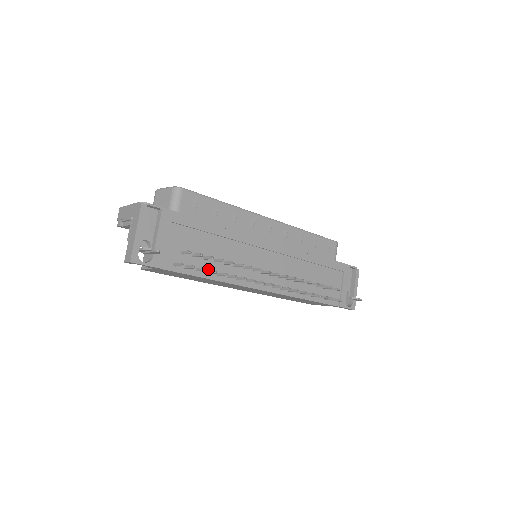
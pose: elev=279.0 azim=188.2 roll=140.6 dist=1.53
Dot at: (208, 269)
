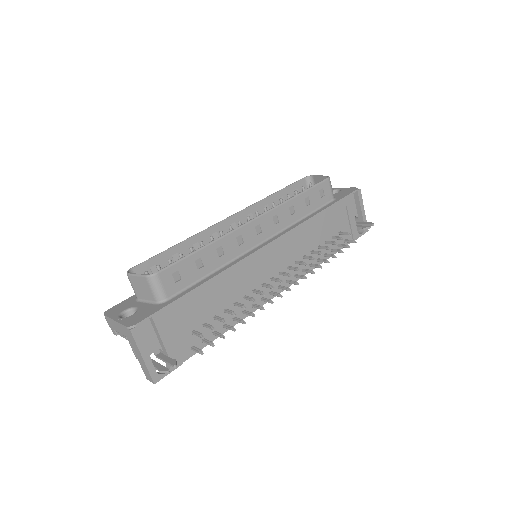
Dot at: (223, 323)
